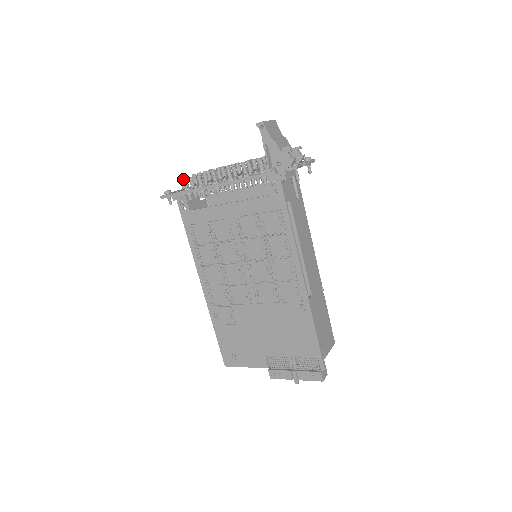
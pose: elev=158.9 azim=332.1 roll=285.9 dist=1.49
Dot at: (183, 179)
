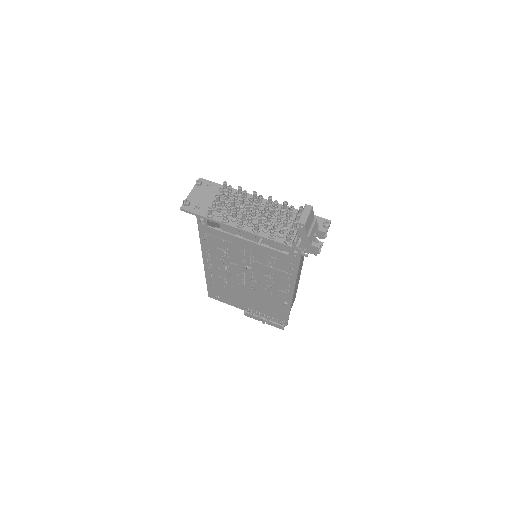
Dot at: (208, 210)
